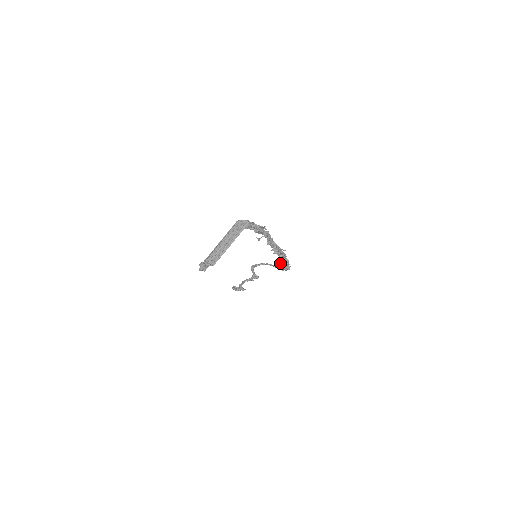
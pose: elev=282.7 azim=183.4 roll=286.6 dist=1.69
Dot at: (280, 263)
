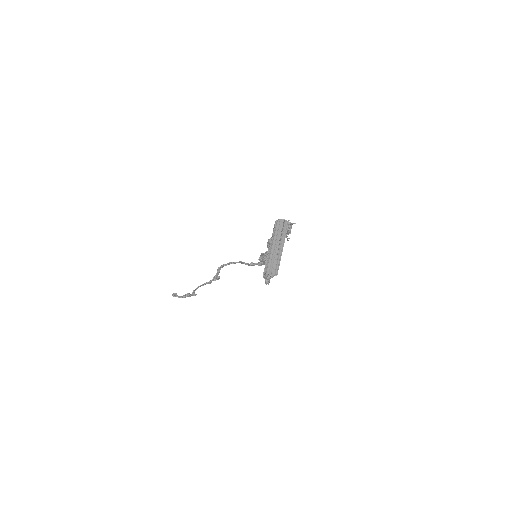
Dot at: (261, 259)
